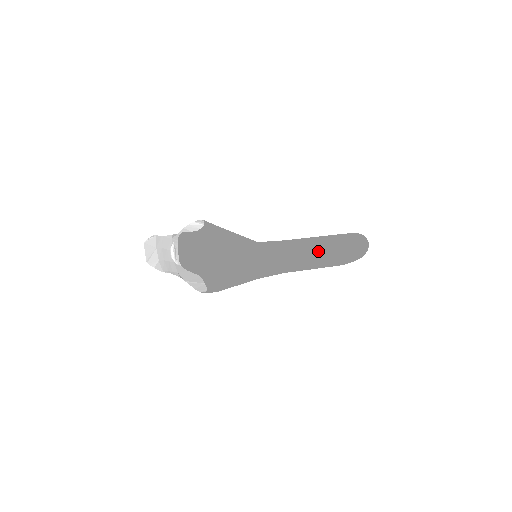
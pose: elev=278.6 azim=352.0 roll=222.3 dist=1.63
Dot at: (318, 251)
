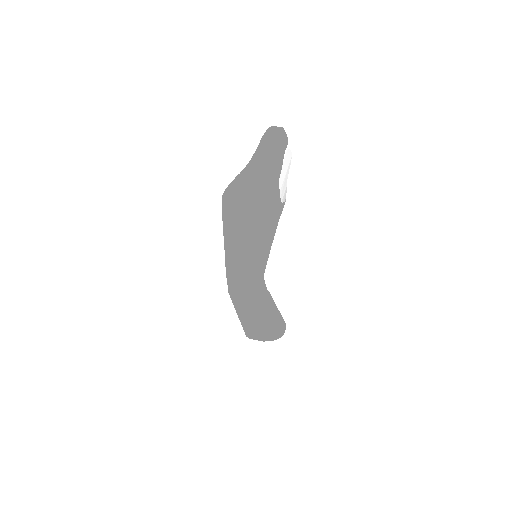
Dot at: occluded
